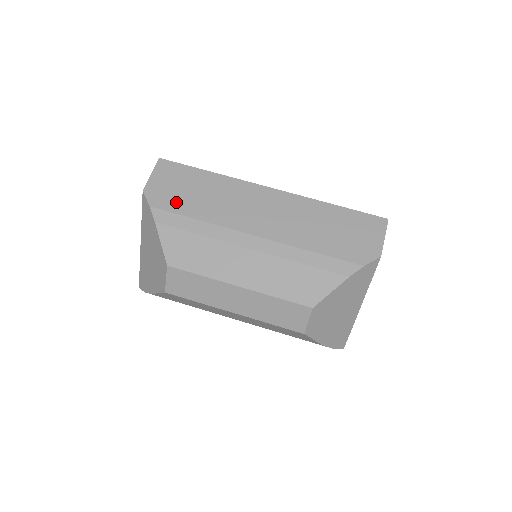
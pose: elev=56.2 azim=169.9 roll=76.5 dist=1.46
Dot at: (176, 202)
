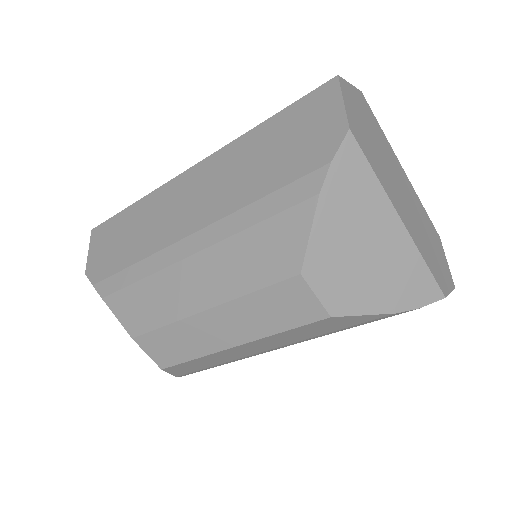
Dot at: (112, 262)
